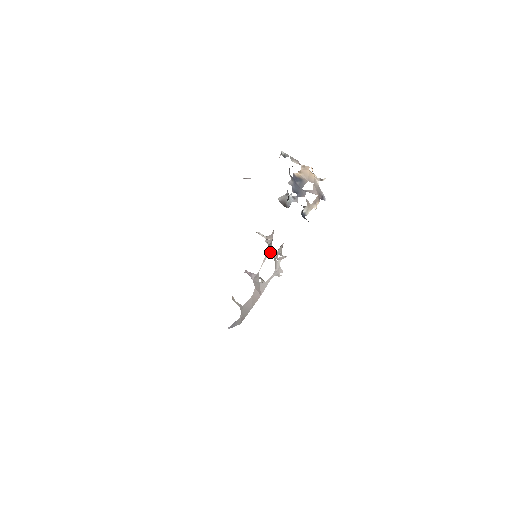
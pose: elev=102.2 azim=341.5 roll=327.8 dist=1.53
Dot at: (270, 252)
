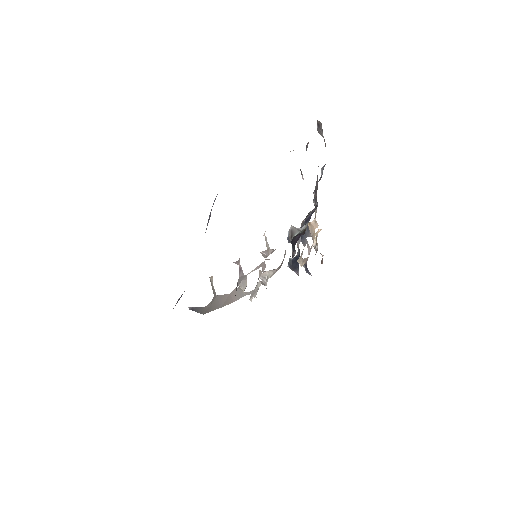
Dot at: (264, 266)
